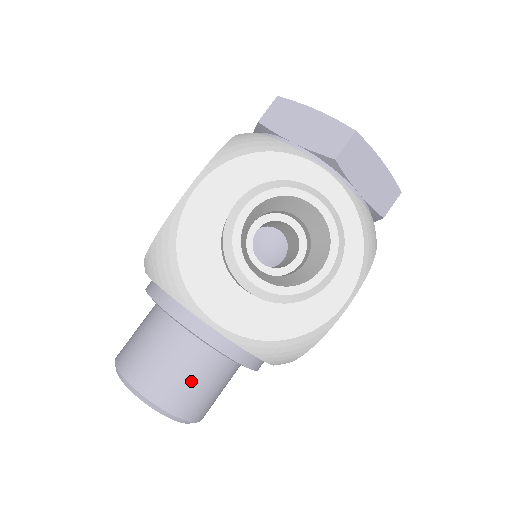
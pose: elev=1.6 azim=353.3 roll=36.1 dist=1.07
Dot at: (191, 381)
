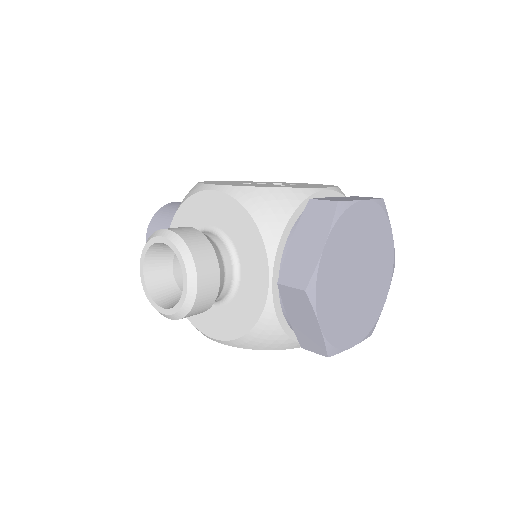
Dot at: occluded
